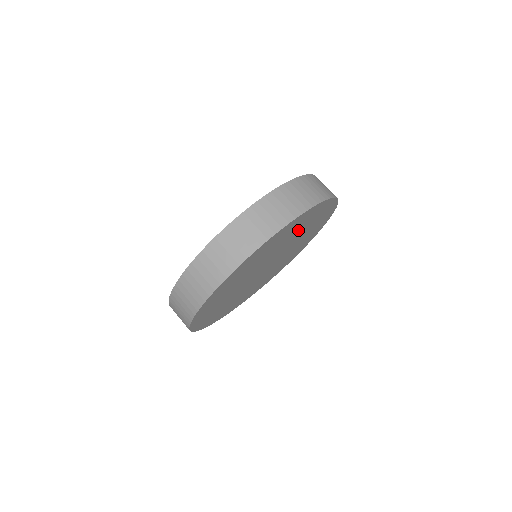
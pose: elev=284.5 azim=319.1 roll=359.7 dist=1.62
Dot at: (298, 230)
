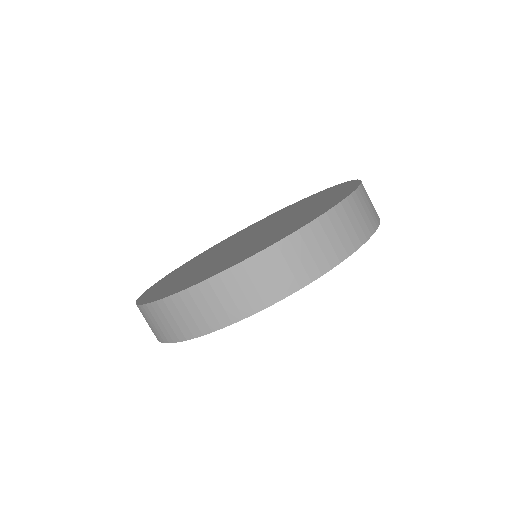
Dot at: occluded
